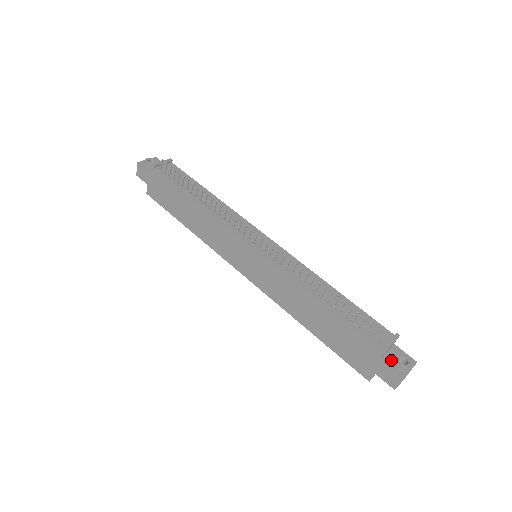
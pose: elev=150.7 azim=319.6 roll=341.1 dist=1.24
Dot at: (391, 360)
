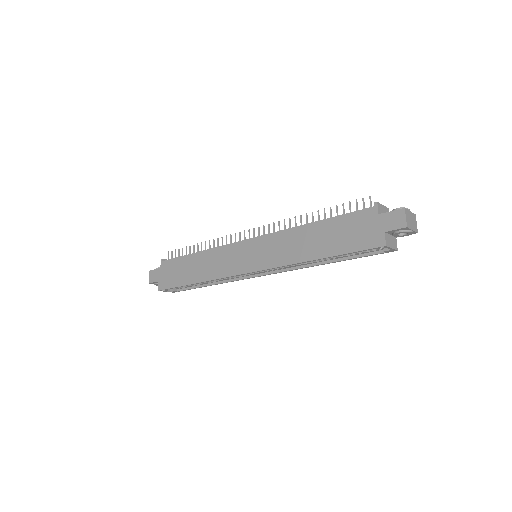
Dot at: occluded
